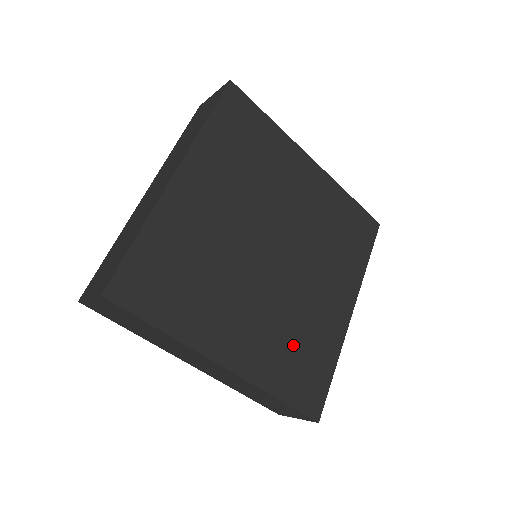
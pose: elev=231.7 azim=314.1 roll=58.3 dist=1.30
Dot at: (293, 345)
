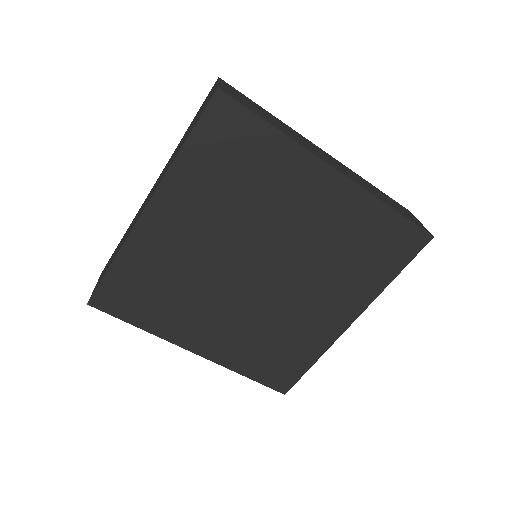
Dot at: (267, 344)
